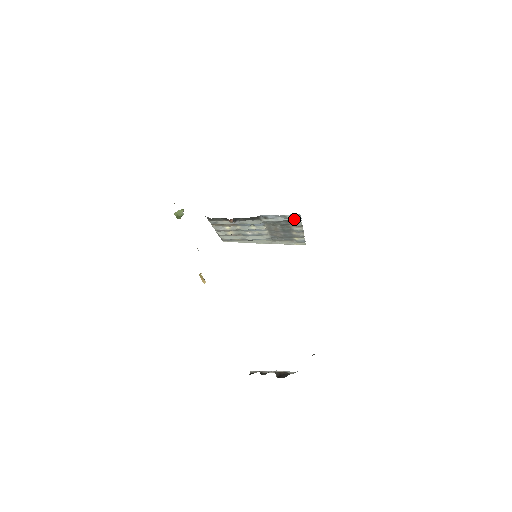
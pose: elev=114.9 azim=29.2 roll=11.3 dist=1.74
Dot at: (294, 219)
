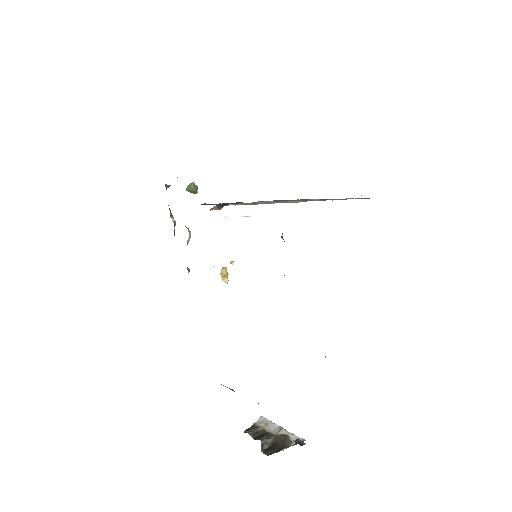
Dot at: (279, 202)
